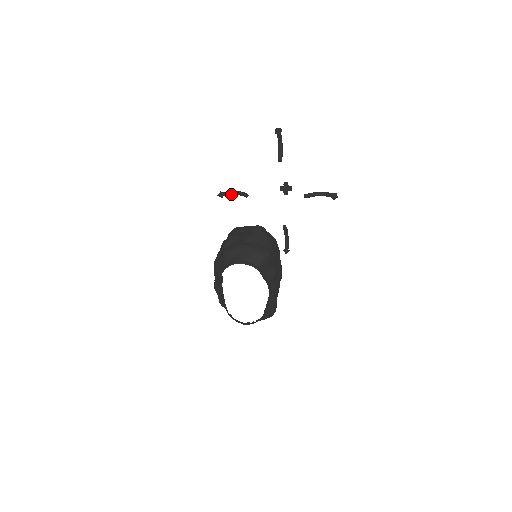
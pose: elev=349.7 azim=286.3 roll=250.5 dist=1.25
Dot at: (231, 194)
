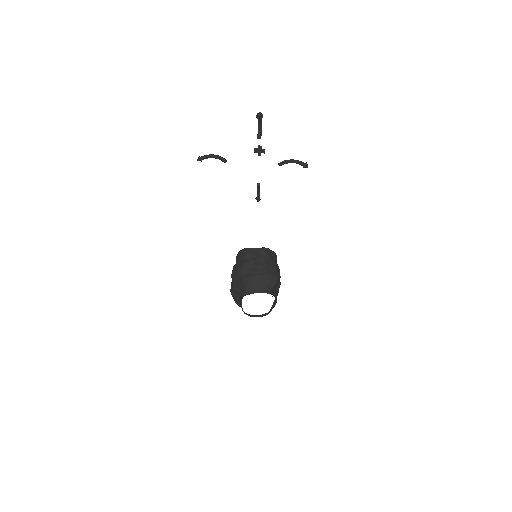
Dot at: occluded
